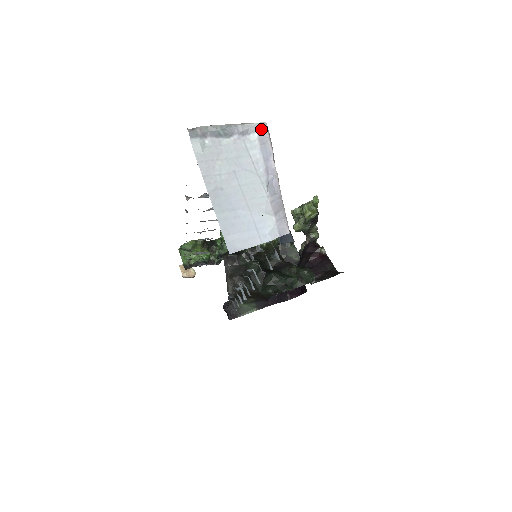
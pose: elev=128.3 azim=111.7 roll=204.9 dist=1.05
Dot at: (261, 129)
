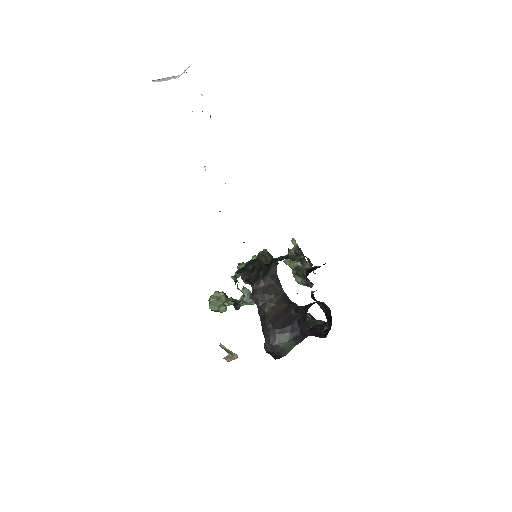
Dot at: occluded
